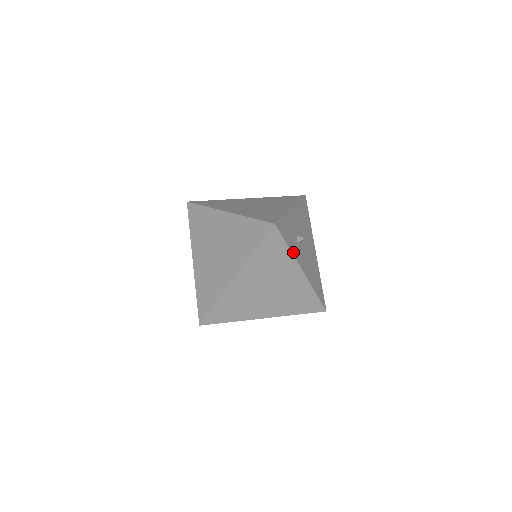
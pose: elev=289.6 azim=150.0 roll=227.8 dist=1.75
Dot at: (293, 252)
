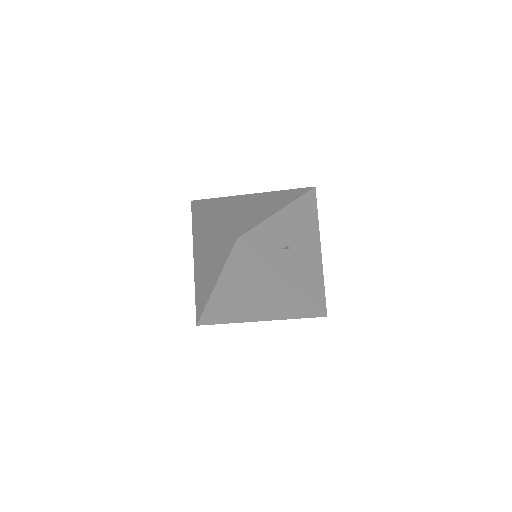
Dot at: (269, 263)
